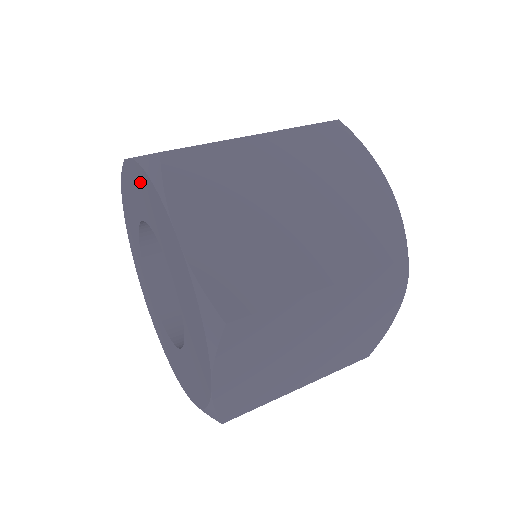
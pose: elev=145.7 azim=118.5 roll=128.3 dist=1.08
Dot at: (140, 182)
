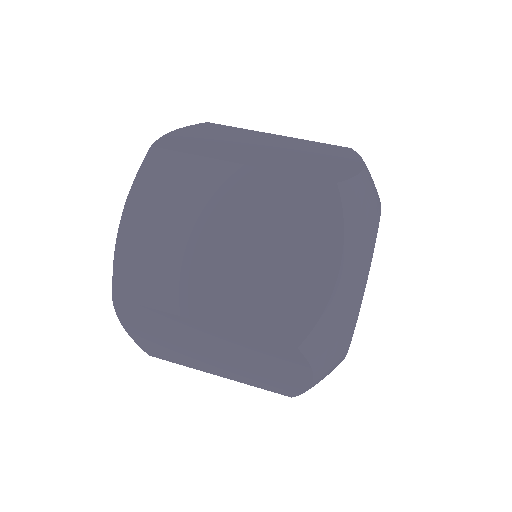
Dot at: occluded
